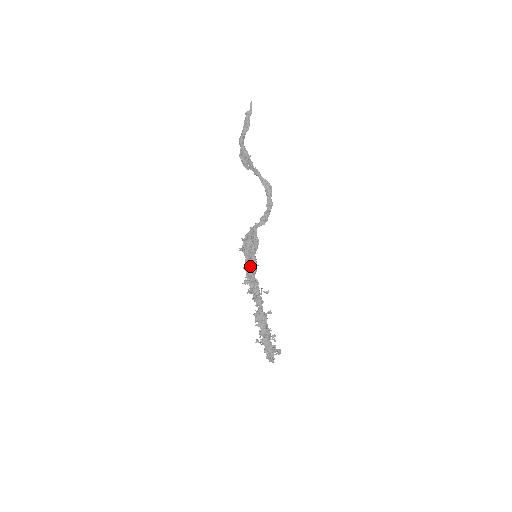
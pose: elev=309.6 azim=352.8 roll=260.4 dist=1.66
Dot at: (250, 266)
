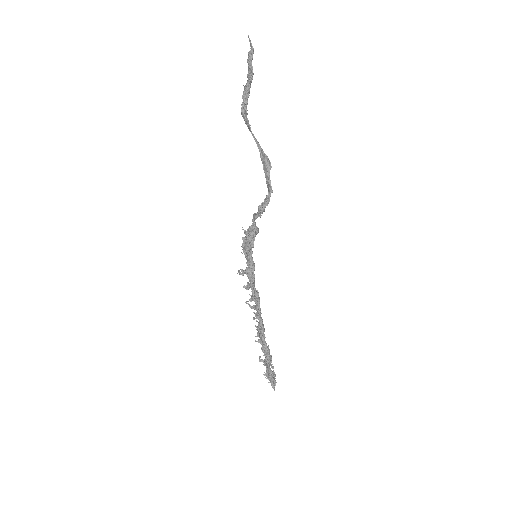
Dot at: (248, 268)
